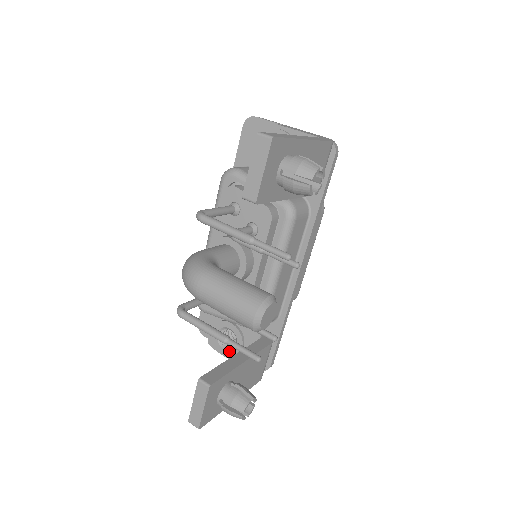
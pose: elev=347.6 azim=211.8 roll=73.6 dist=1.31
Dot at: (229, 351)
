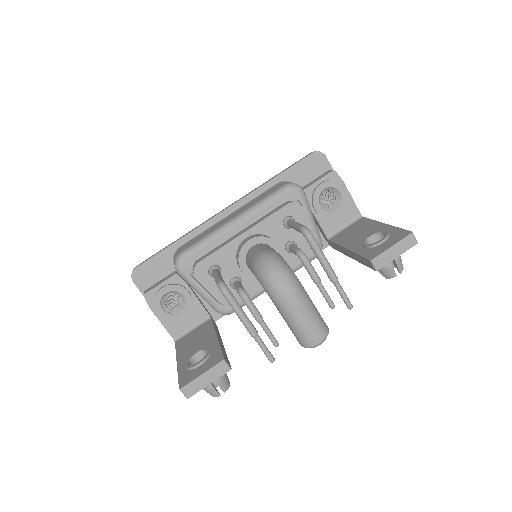
Dot at: (167, 314)
